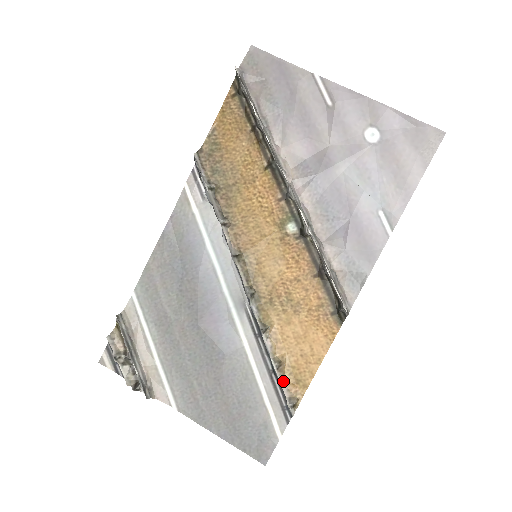
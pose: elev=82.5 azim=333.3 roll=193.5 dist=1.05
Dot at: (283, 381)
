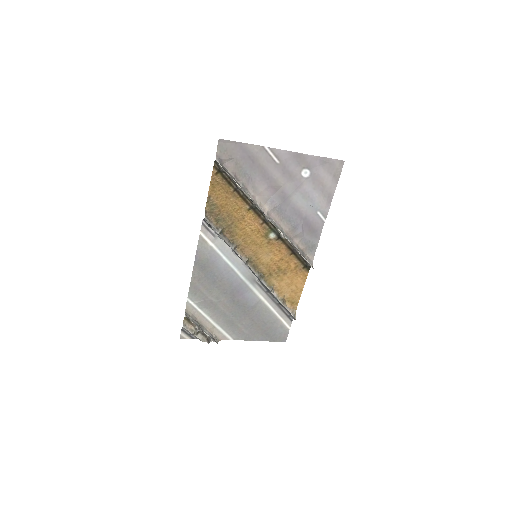
Dot at: (286, 307)
